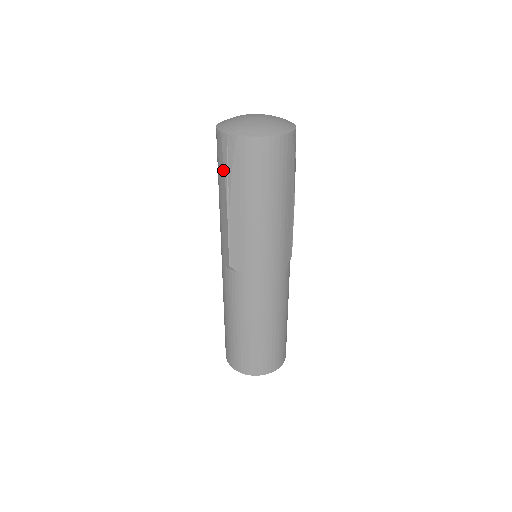
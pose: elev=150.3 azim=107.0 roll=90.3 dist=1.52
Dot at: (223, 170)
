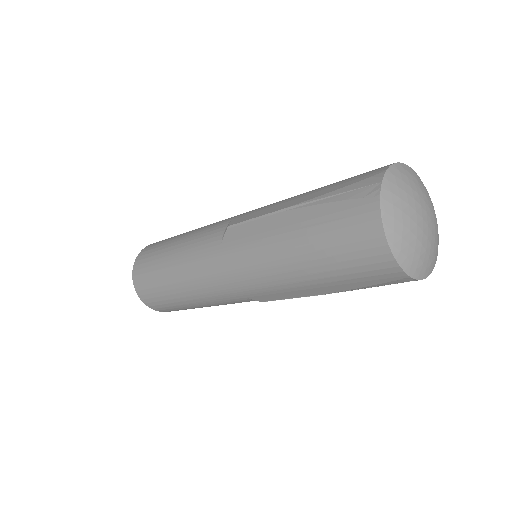
Dot at: (363, 286)
